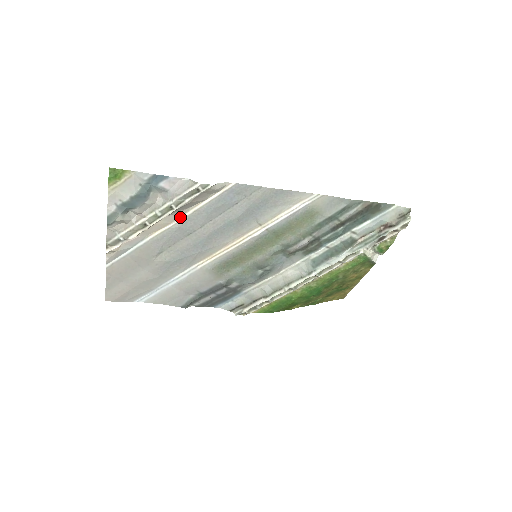
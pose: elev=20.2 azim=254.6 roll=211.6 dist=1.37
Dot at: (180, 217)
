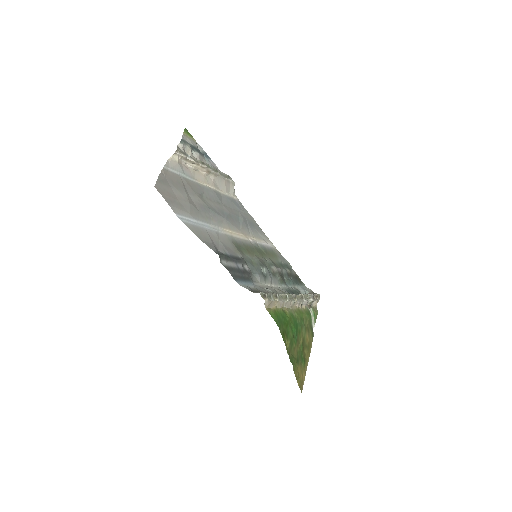
Dot at: (214, 188)
